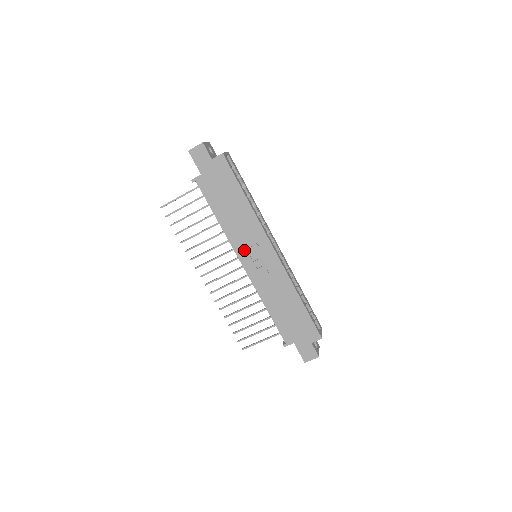
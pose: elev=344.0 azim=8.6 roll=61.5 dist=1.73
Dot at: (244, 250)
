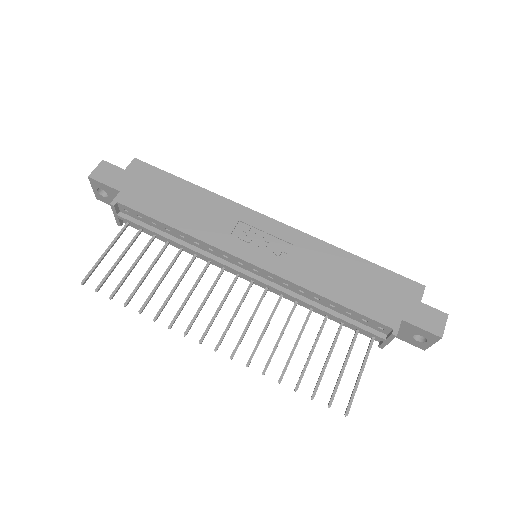
Dot at: (236, 242)
